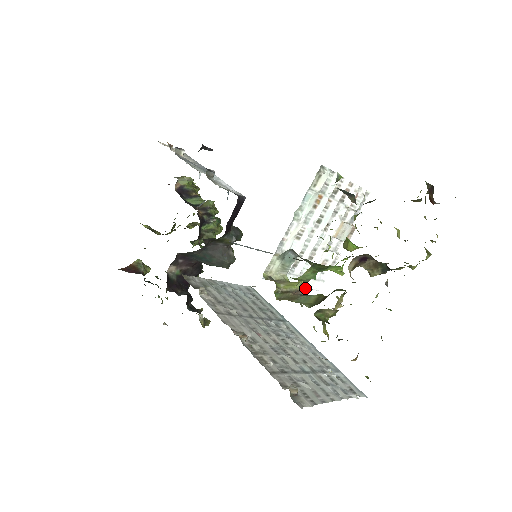
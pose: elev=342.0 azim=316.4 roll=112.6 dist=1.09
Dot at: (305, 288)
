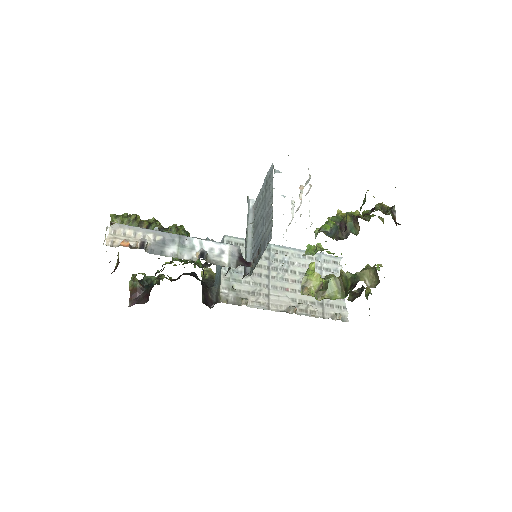
Dot at: (314, 269)
